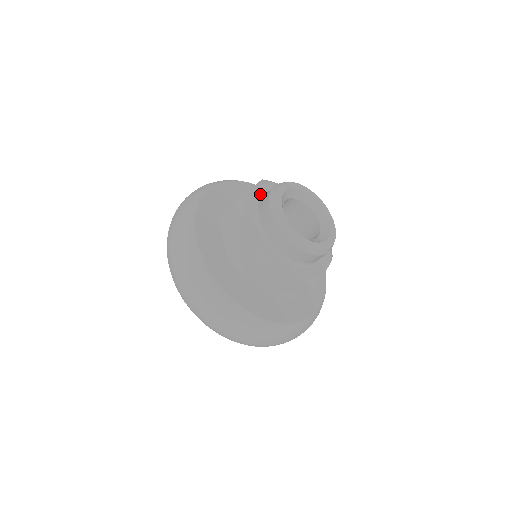
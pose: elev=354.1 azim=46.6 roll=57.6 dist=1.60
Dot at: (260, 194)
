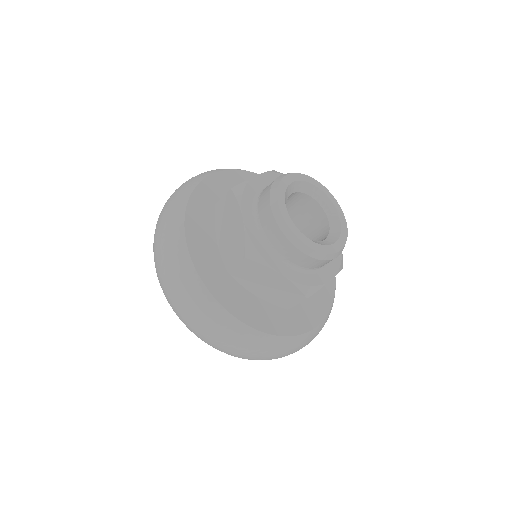
Dot at: (266, 183)
